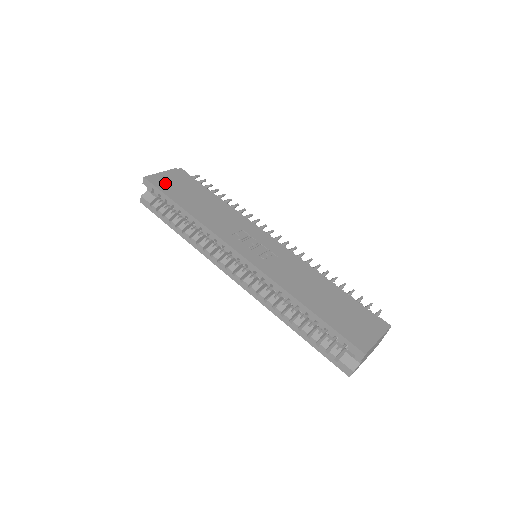
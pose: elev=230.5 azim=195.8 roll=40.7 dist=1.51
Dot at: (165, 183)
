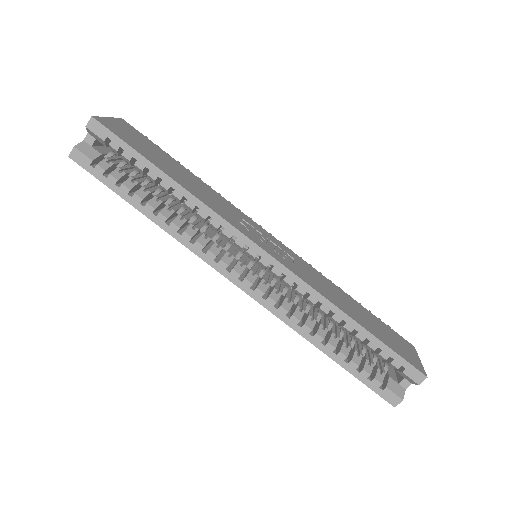
Dot at: (124, 134)
